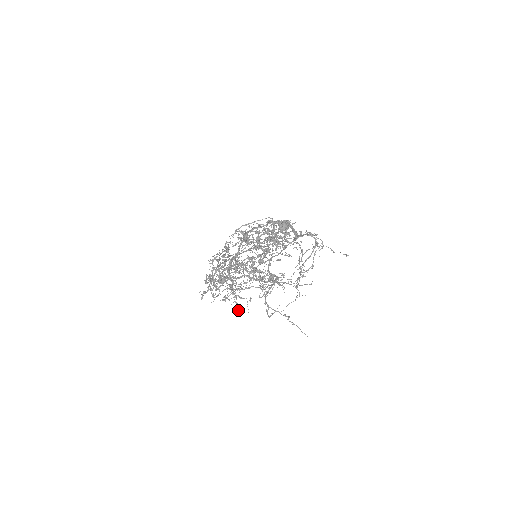
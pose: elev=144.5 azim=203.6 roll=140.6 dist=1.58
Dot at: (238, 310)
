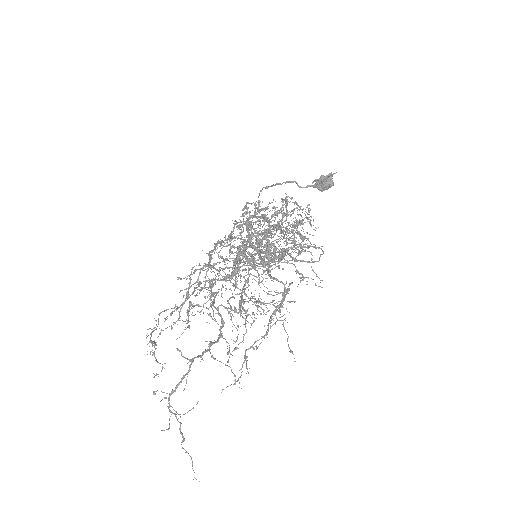
Dot at: occluded
